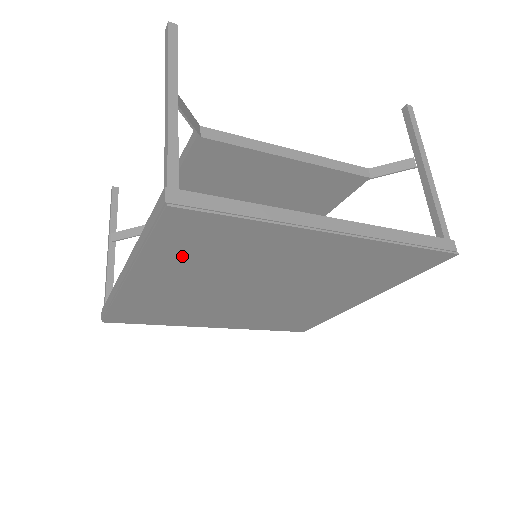
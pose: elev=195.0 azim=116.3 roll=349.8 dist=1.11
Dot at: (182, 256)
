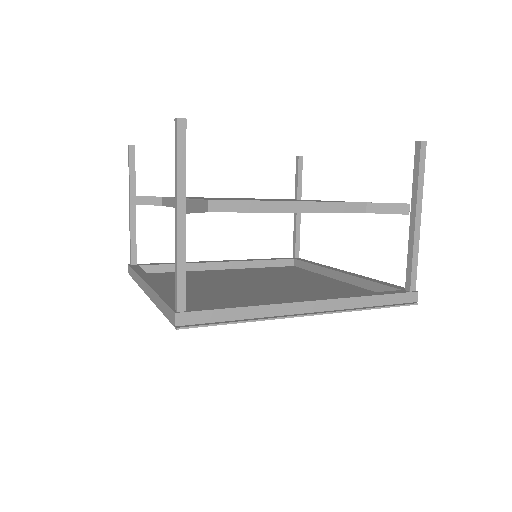
Dot at: (191, 306)
